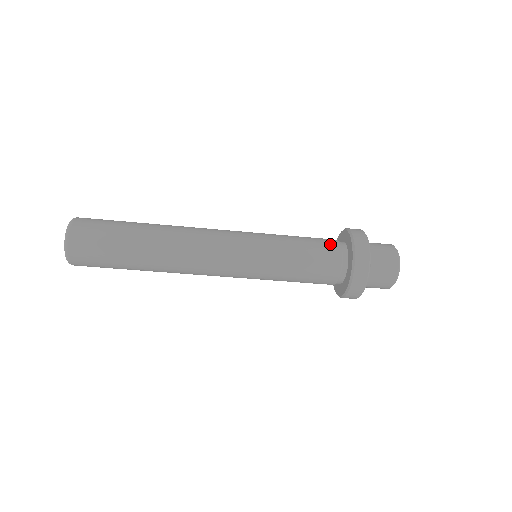
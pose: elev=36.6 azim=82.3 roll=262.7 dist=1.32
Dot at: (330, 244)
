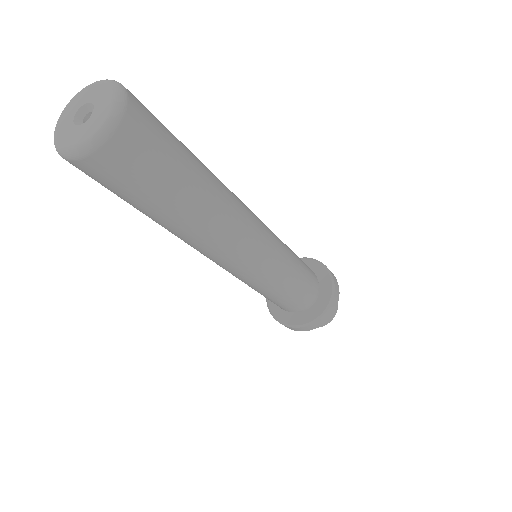
Dot at: (315, 279)
